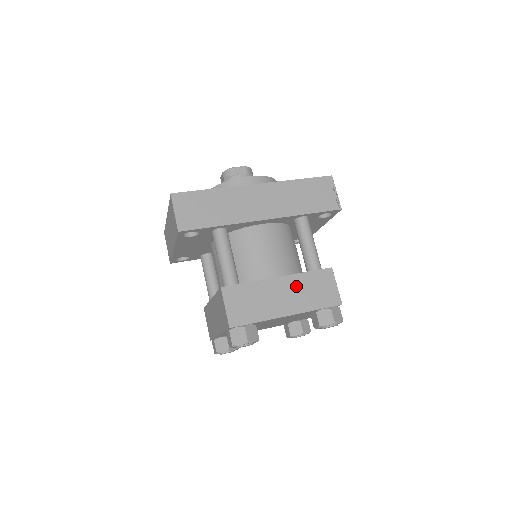
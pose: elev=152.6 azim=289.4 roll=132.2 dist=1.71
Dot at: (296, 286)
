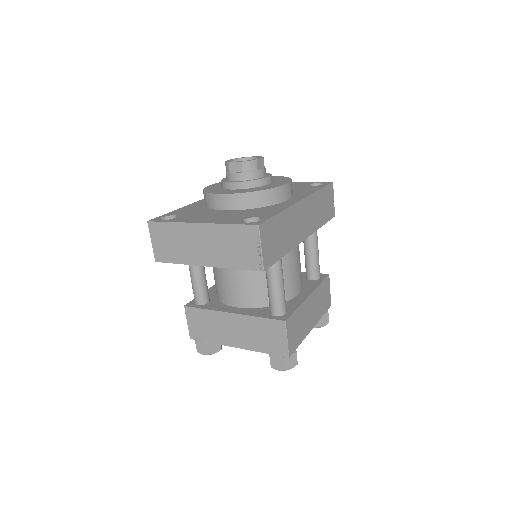
Dot at: (316, 300)
